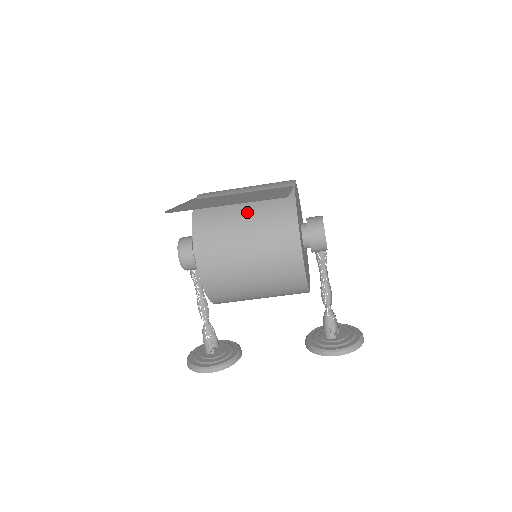
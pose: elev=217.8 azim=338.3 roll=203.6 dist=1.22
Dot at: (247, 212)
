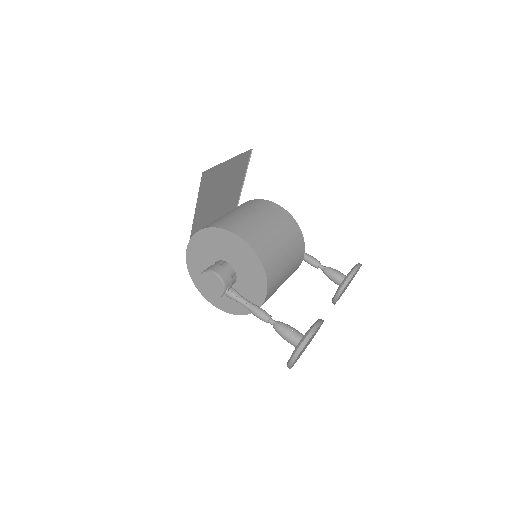
Dot at: (231, 212)
